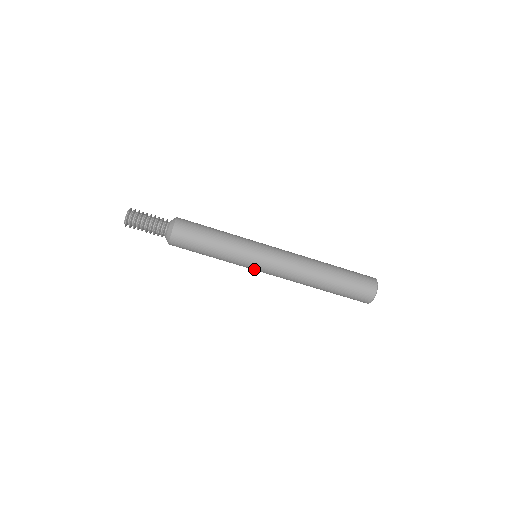
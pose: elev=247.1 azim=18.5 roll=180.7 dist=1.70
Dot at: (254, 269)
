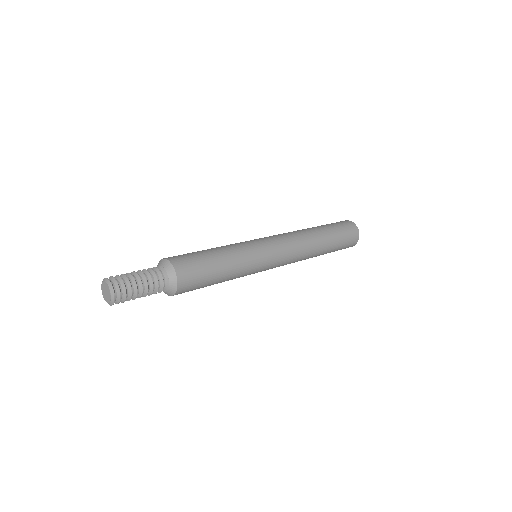
Dot at: (268, 262)
